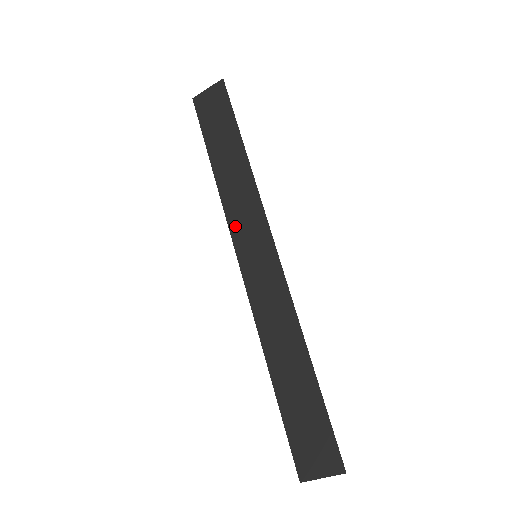
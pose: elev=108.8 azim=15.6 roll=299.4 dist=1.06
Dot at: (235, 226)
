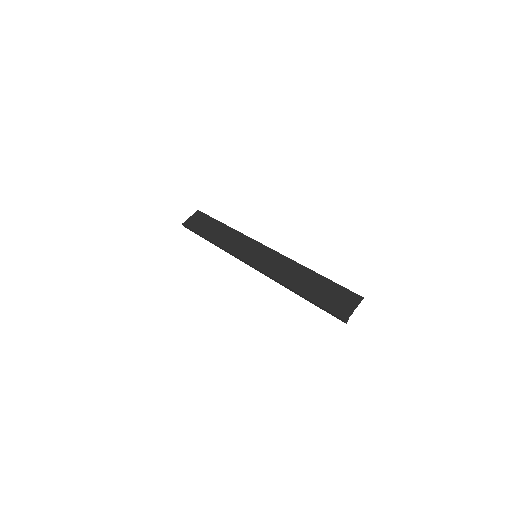
Dot at: (236, 252)
